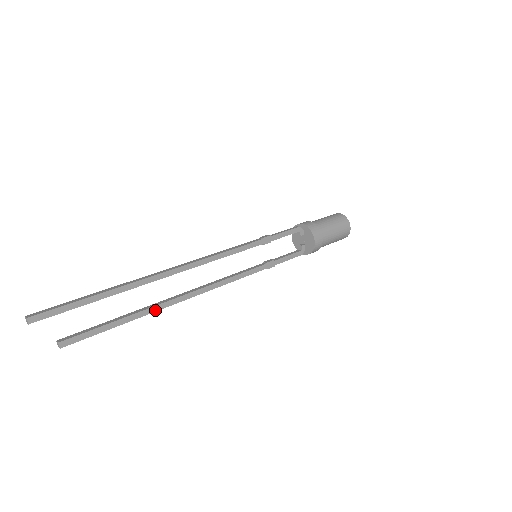
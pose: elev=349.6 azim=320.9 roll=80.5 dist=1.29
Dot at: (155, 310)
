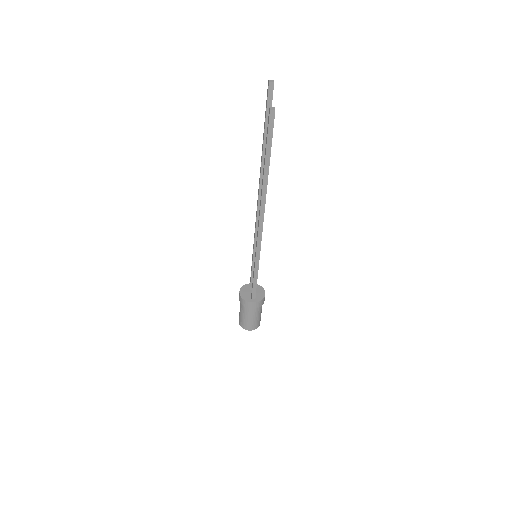
Dot at: (267, 183)
